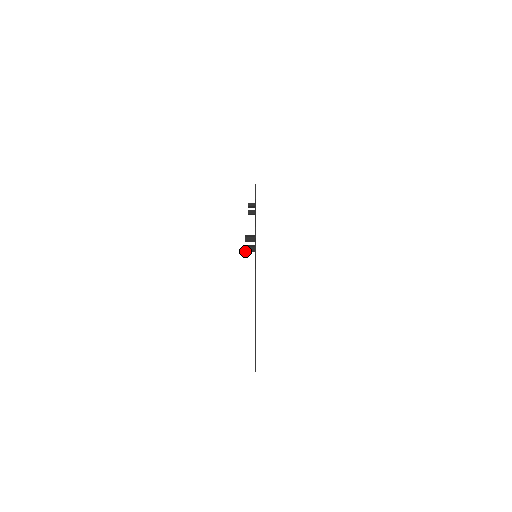
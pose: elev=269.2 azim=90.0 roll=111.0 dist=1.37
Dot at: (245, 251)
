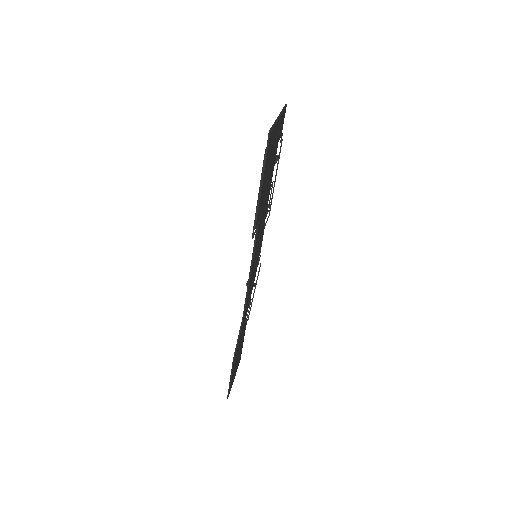
Dot at: occluded
